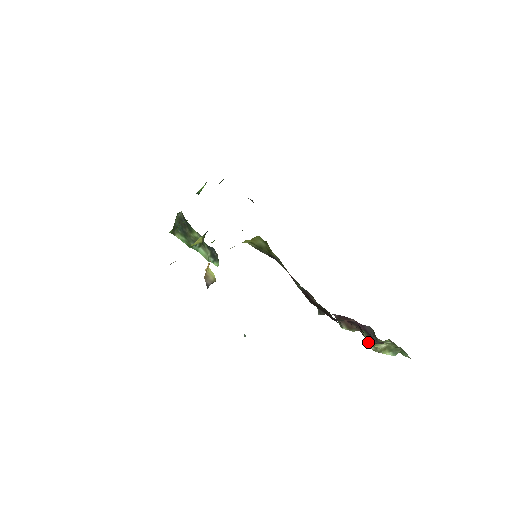
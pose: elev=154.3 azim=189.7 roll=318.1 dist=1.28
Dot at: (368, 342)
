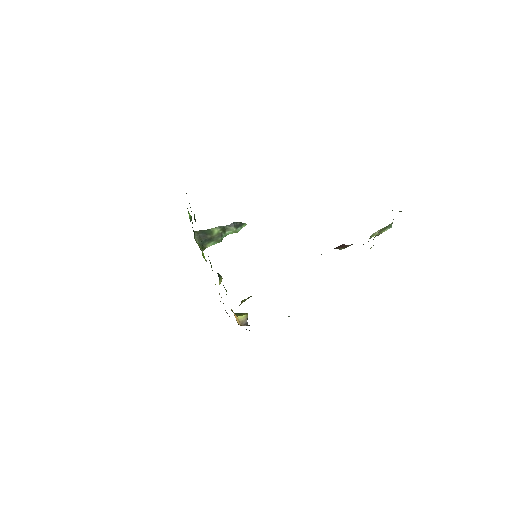
Dot at: occluded
